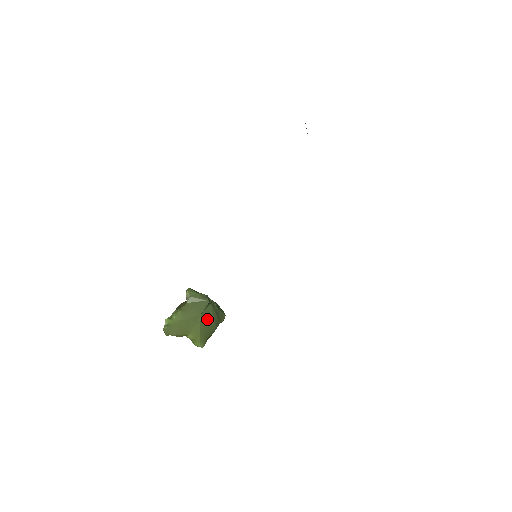
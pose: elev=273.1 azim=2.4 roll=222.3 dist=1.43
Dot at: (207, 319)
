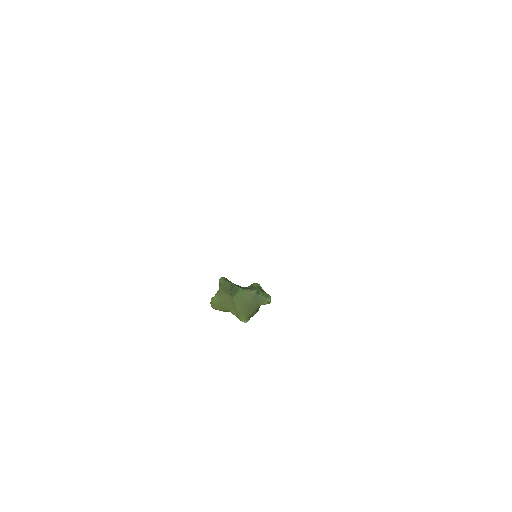
Dot at: (242, 302)
